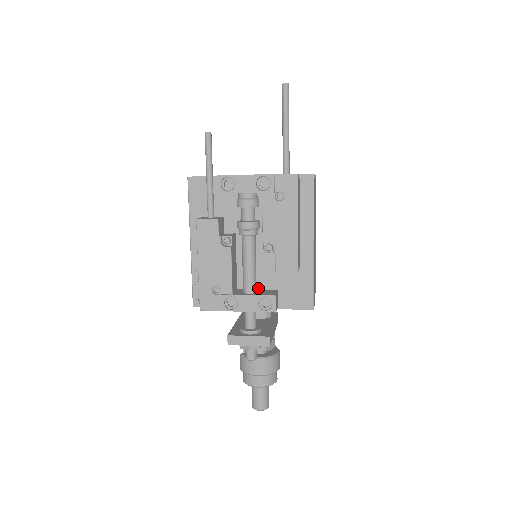
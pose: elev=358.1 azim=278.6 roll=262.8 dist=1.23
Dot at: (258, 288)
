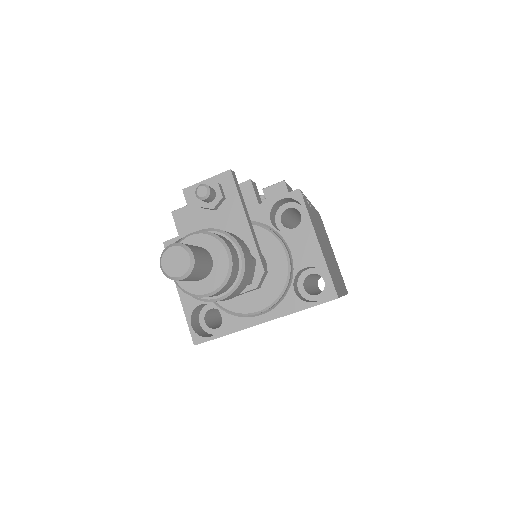
Dot at: occluded
